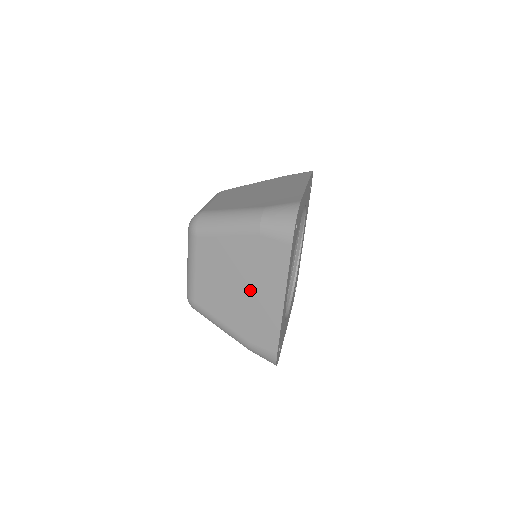
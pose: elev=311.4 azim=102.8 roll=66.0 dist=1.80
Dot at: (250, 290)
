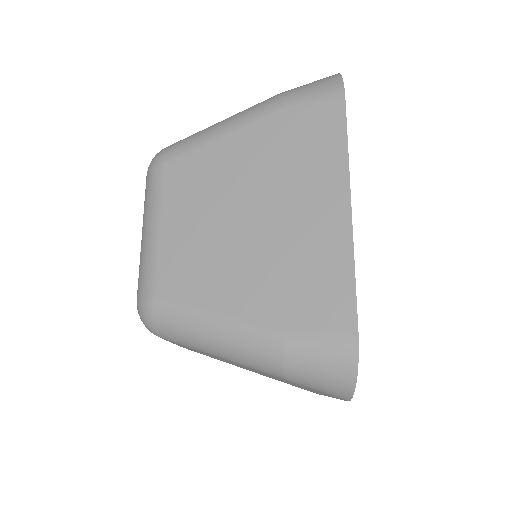
Dot at: (272, 377)
